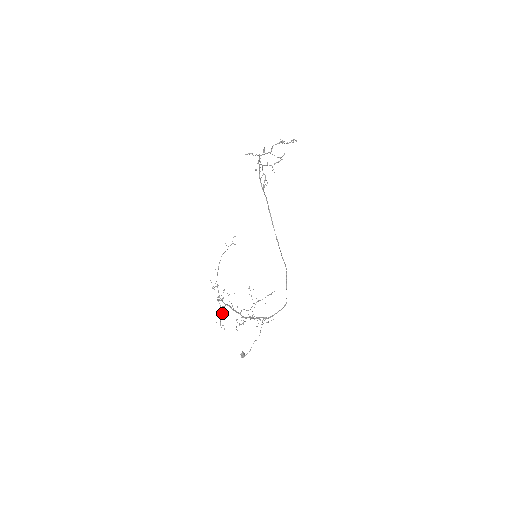
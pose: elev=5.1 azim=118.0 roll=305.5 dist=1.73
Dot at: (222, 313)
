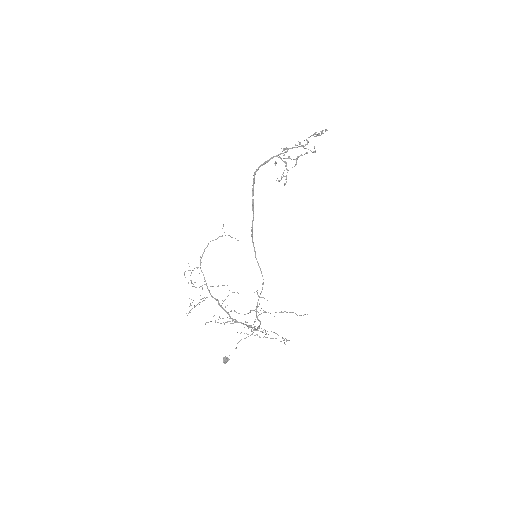
Dot at: occluded
